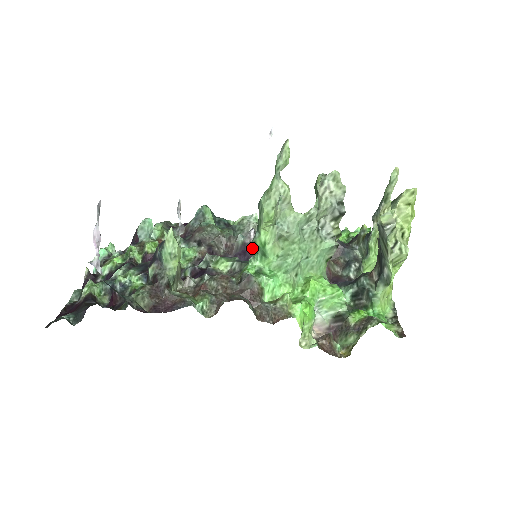
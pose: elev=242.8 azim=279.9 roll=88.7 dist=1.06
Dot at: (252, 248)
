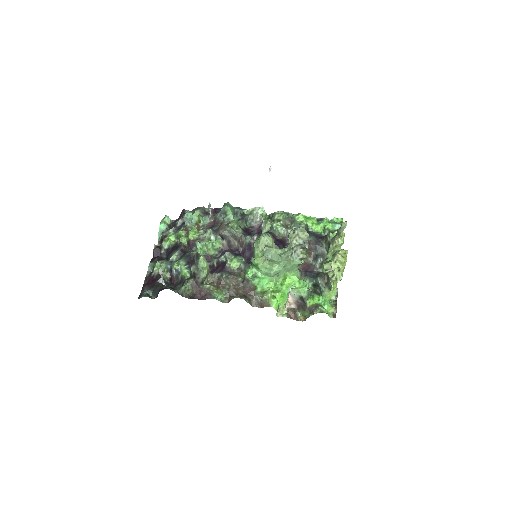
Dot at: occluded
